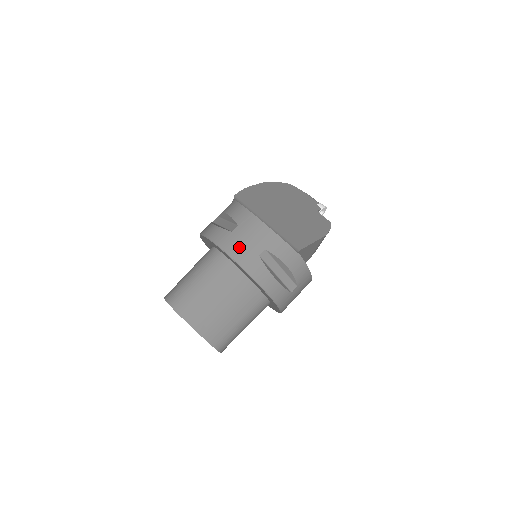
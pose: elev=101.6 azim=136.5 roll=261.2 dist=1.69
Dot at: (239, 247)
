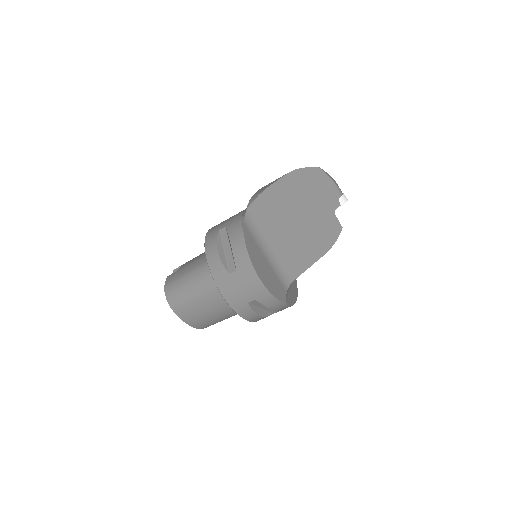
Dot at: (232, 292)
